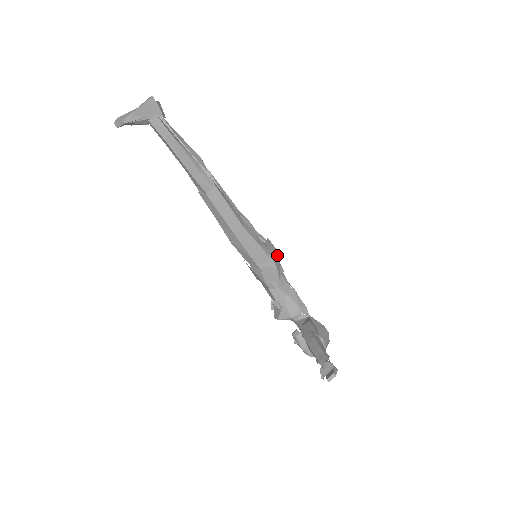
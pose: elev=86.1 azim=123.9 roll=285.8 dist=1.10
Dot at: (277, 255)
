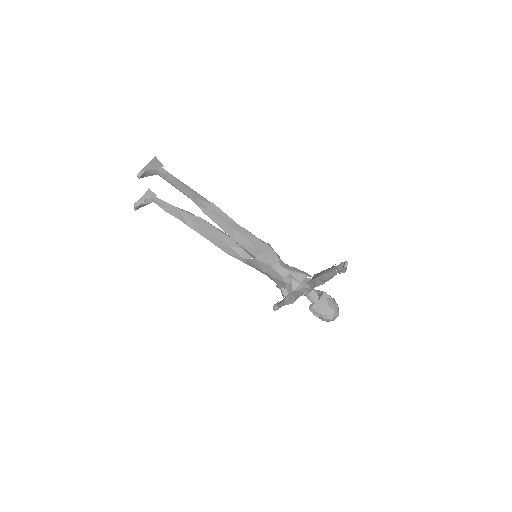
Dot at: (270, 246)
